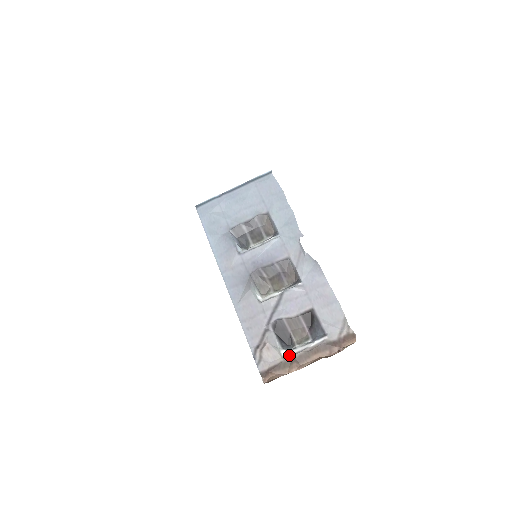
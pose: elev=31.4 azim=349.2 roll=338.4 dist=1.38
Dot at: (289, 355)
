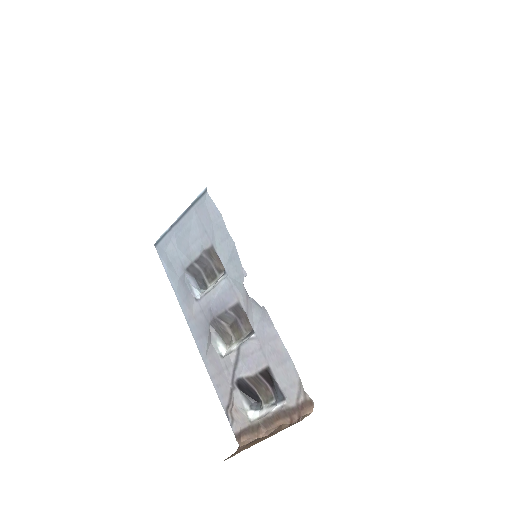
Dot at: (255, 419)
